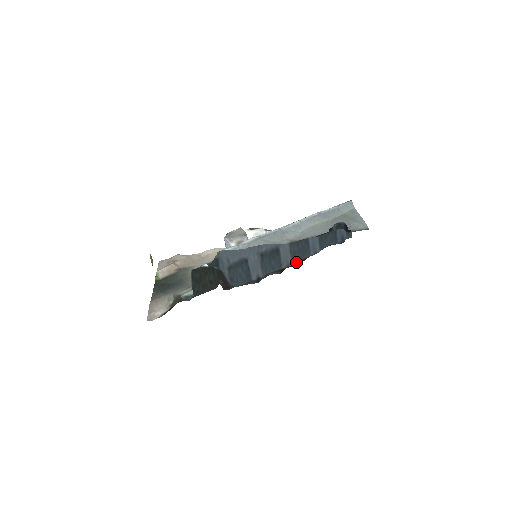
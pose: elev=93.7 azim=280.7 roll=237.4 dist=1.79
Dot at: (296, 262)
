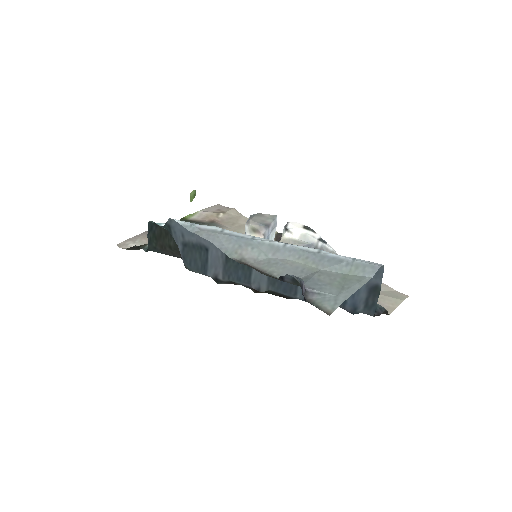
Dot at: (278, 293)
